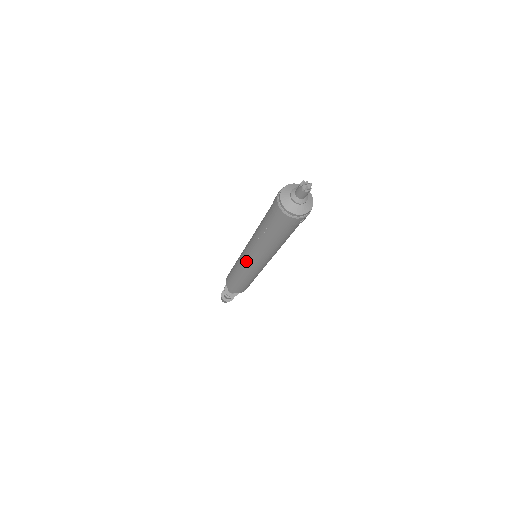
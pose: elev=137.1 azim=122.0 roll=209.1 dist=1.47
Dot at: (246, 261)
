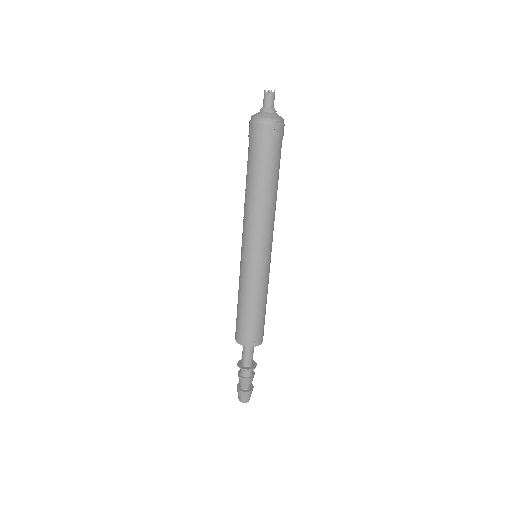
Dot at: (242, 253)
